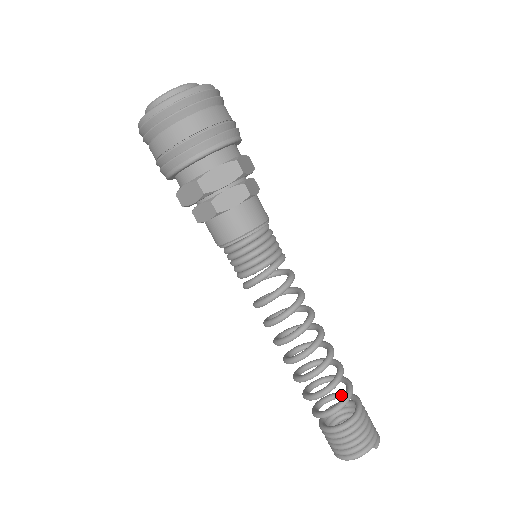
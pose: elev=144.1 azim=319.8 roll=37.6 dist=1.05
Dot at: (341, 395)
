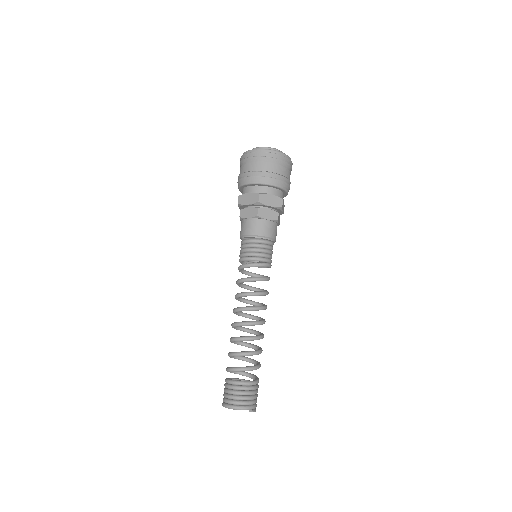
Dot at: (247, 373)
